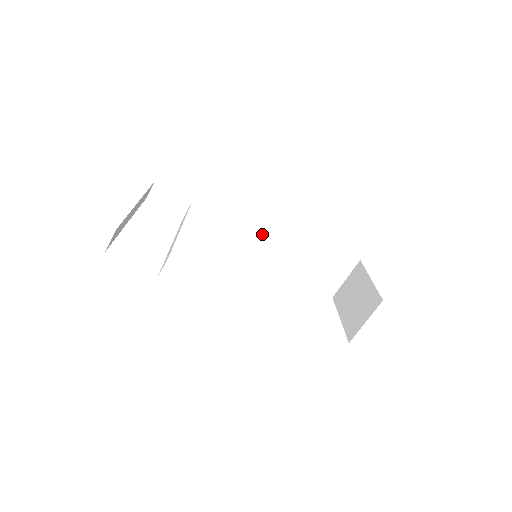
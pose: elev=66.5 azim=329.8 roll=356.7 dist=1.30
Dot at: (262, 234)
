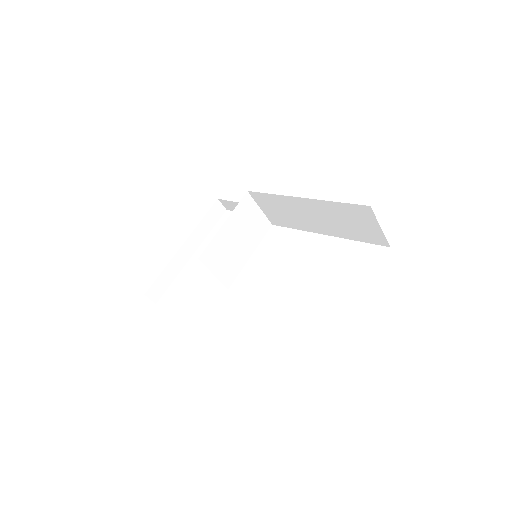
Dot at: (286, 212)
